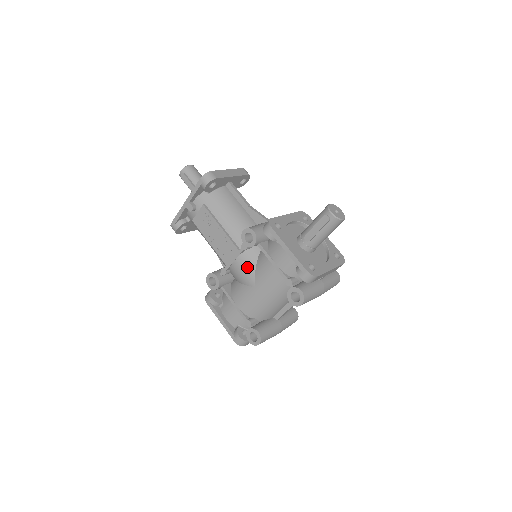
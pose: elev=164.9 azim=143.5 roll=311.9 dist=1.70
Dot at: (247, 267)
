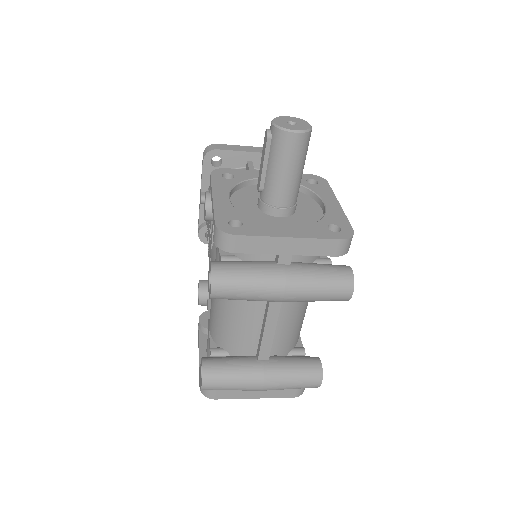
Dot at: (213, 258)
